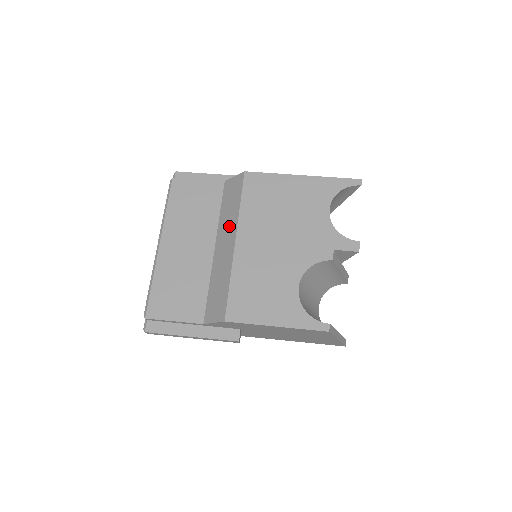
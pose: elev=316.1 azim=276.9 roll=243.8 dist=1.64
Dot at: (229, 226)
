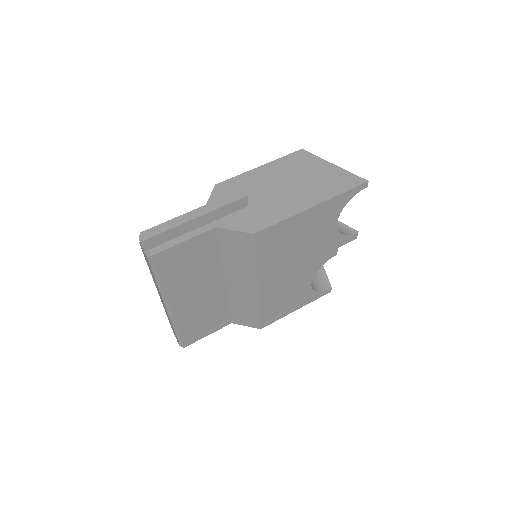
Dot at: (243, 274)
